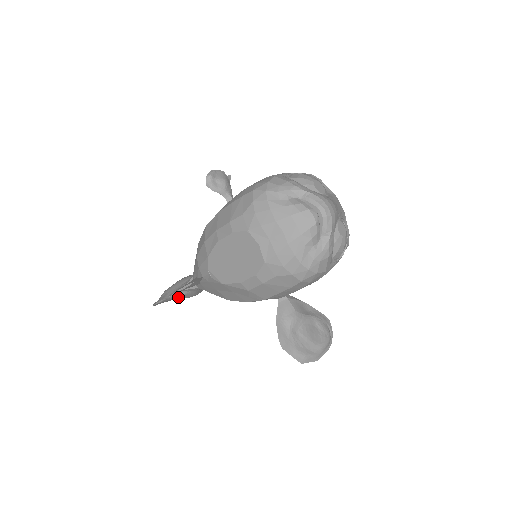
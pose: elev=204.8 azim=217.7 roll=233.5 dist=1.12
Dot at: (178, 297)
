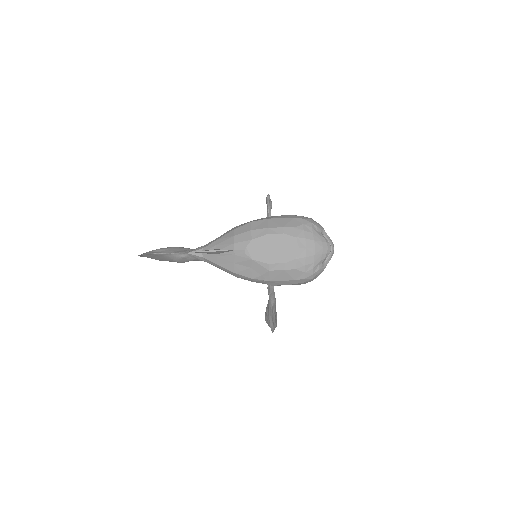
Dot at: (176, 257)
